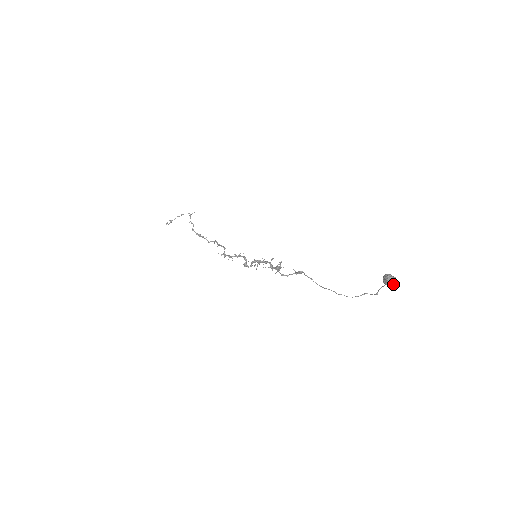
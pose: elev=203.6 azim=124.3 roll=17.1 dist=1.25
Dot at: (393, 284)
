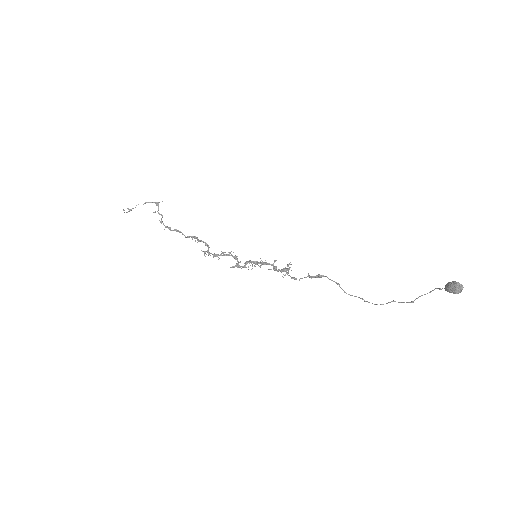
Dot at: (460, 292)
